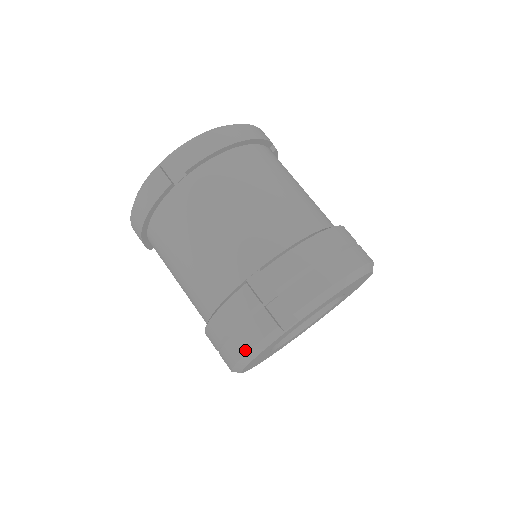
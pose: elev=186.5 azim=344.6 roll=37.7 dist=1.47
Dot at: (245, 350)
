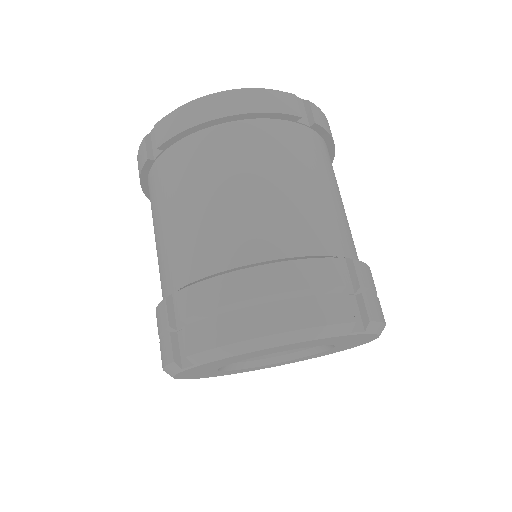
Dot at: occluded
